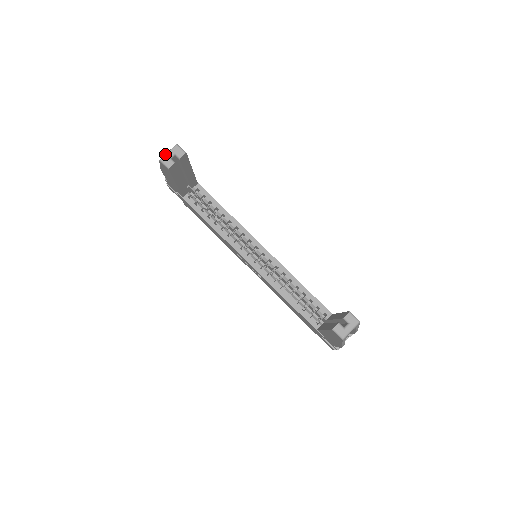
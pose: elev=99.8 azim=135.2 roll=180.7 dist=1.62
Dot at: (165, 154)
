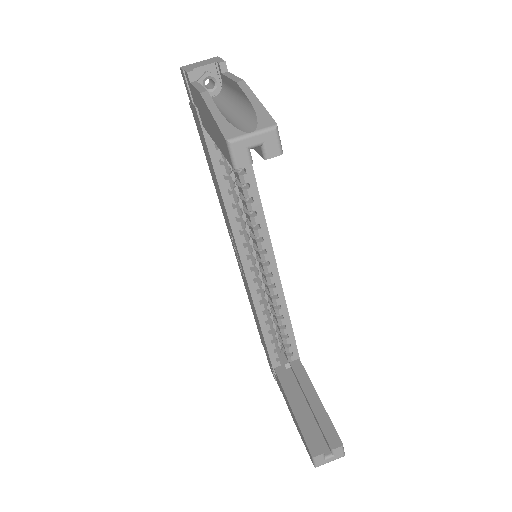
Dot at: (244, 135)
